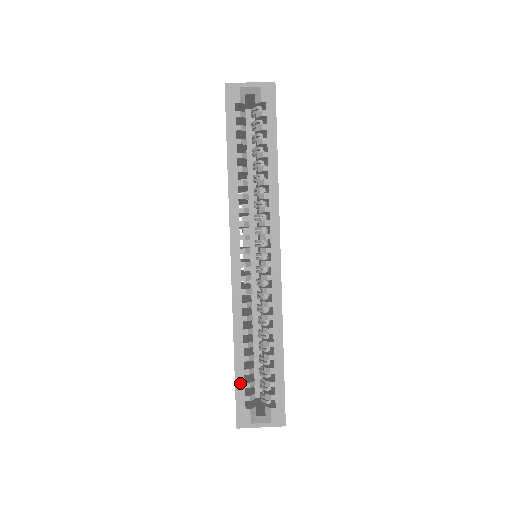
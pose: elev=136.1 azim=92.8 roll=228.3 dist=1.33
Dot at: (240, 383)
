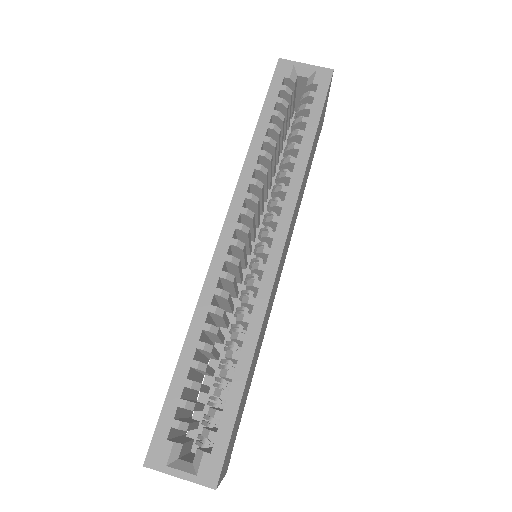
Dot at: (174, 397)
